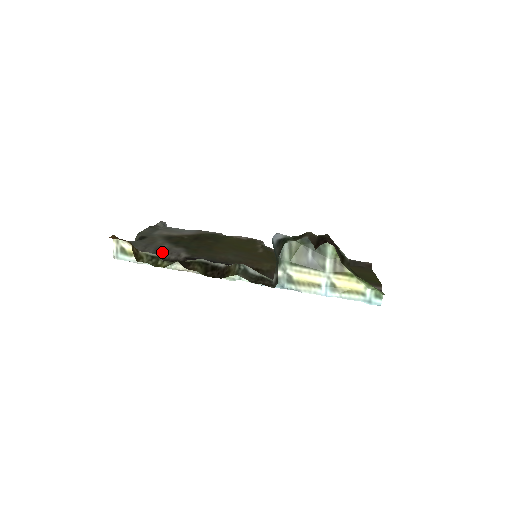
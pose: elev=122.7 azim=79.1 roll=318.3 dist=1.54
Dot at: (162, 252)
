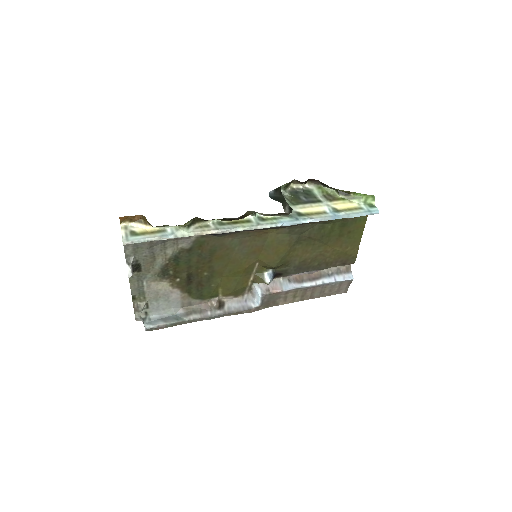
Dot at: (171, 239)
